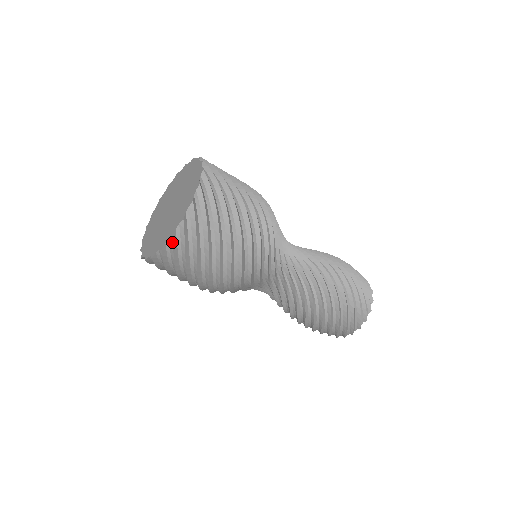
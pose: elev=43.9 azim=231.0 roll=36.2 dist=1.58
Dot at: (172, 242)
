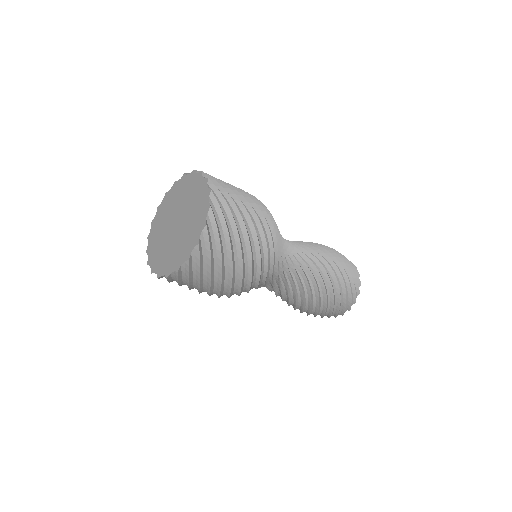
Dot at: (207, 232)
